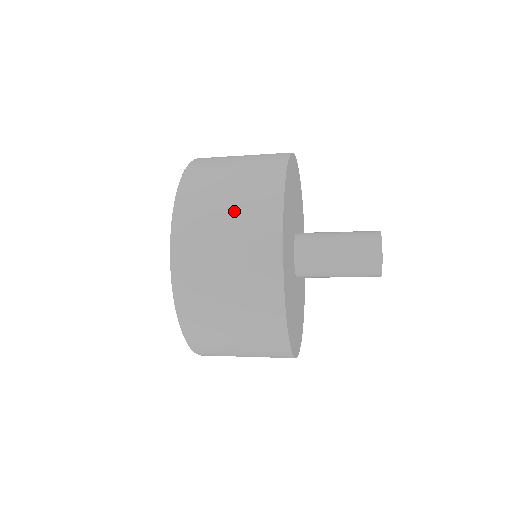
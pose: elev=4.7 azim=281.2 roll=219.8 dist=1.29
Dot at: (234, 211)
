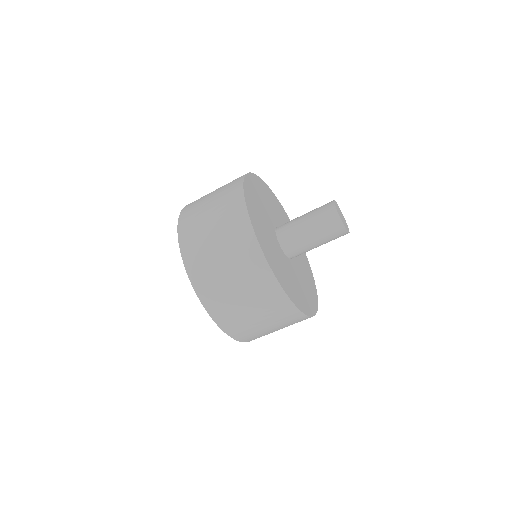
Dot at: (218, 232)
